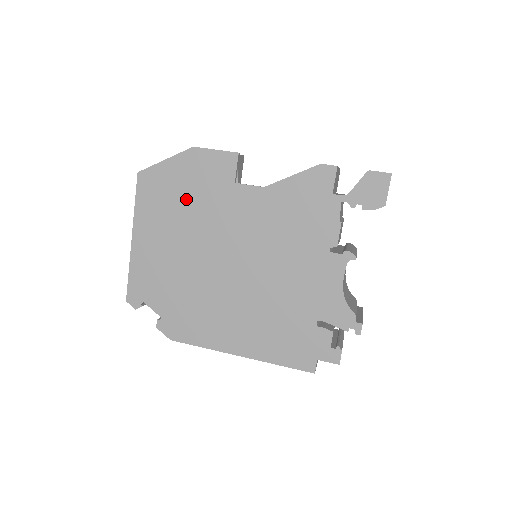
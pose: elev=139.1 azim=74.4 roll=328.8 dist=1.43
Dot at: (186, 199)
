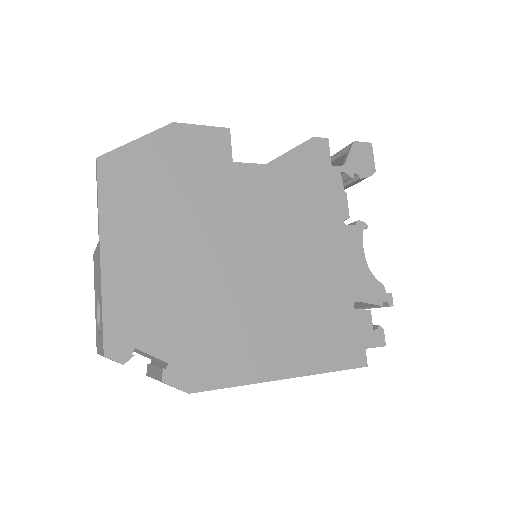
Dot at: (175, 187)
